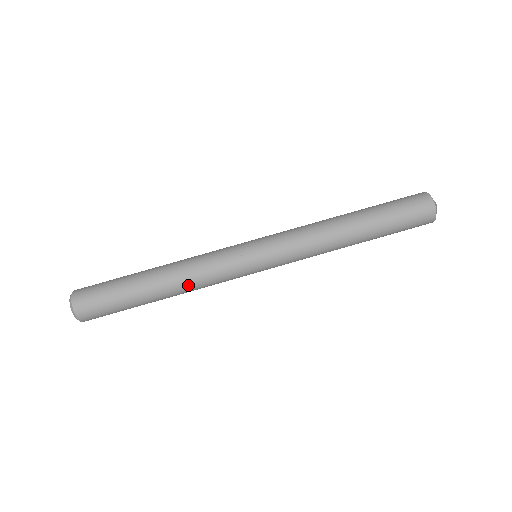
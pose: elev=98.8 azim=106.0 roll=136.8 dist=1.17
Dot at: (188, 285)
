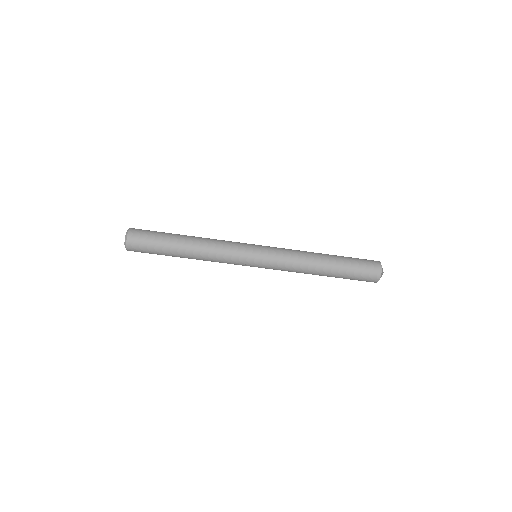
Dot at: (205, 260)
